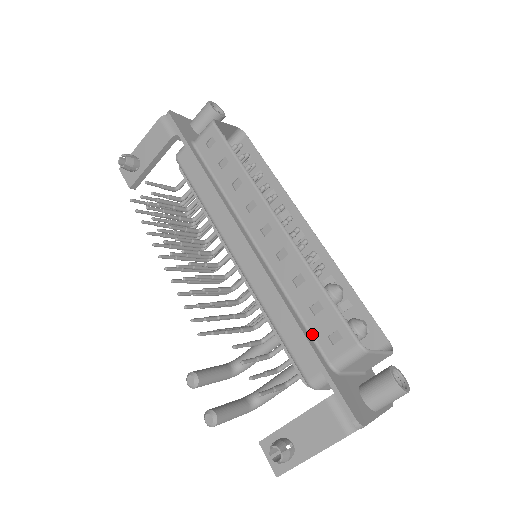
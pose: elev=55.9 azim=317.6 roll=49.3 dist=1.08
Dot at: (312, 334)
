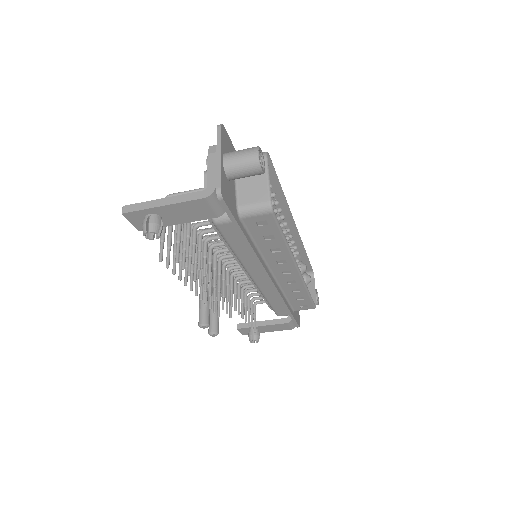
Dot at: (291, 304)
